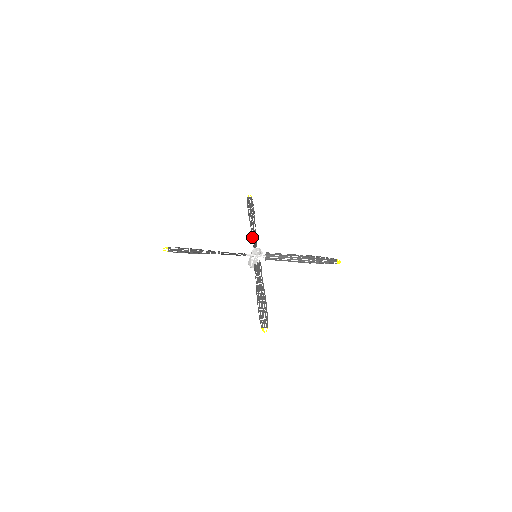
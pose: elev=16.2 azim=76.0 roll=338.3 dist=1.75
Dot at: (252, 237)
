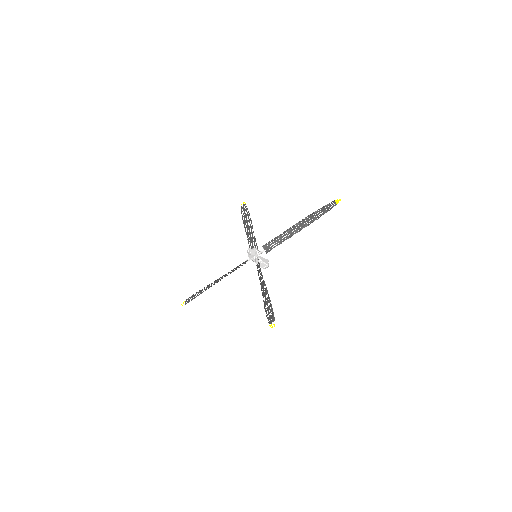
Dot at: (248, 241)
